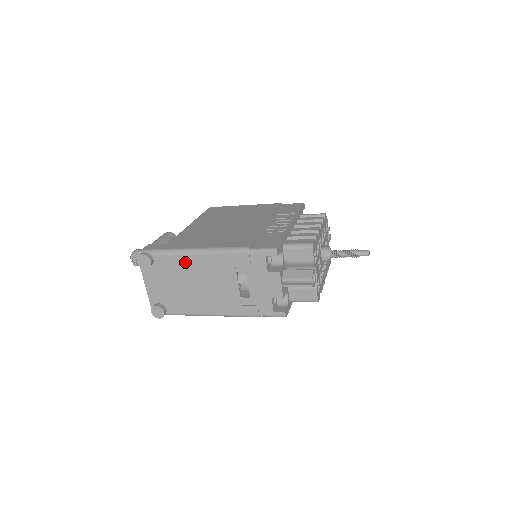
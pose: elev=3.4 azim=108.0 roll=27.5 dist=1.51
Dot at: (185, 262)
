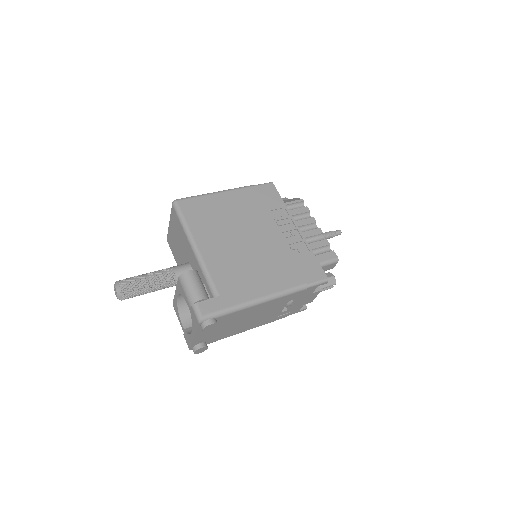
Dot at: (247, 311)
